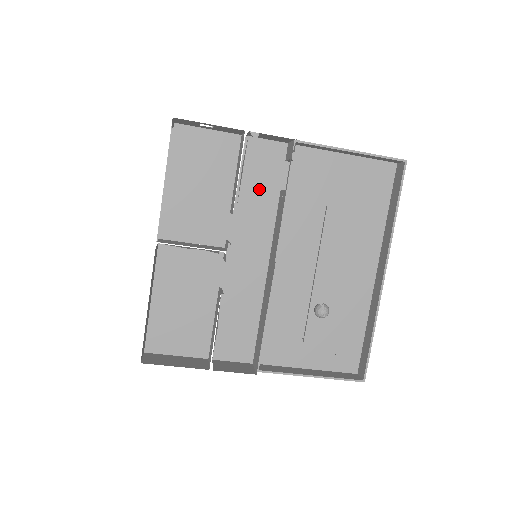
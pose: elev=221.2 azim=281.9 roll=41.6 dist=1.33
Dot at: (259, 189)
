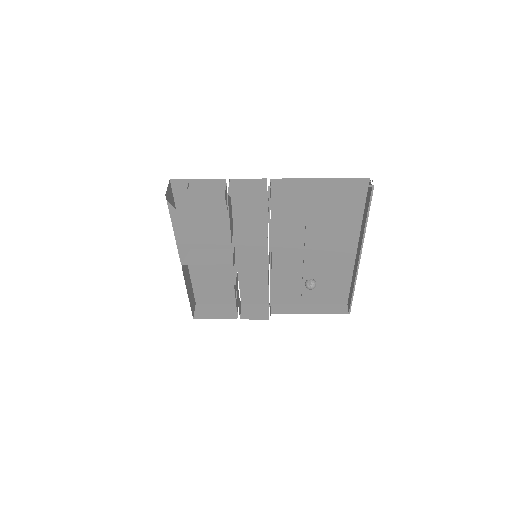
Dot at: (250, 212)
